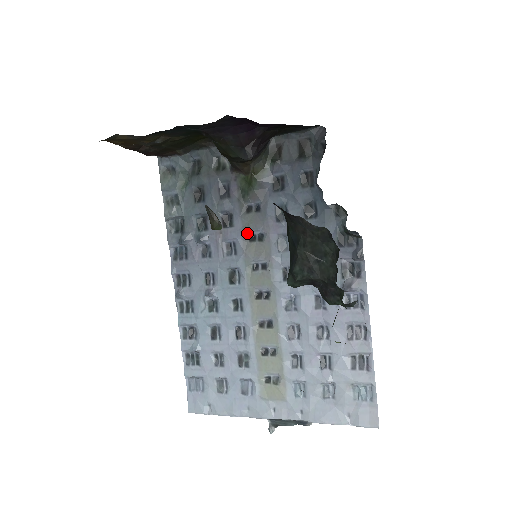
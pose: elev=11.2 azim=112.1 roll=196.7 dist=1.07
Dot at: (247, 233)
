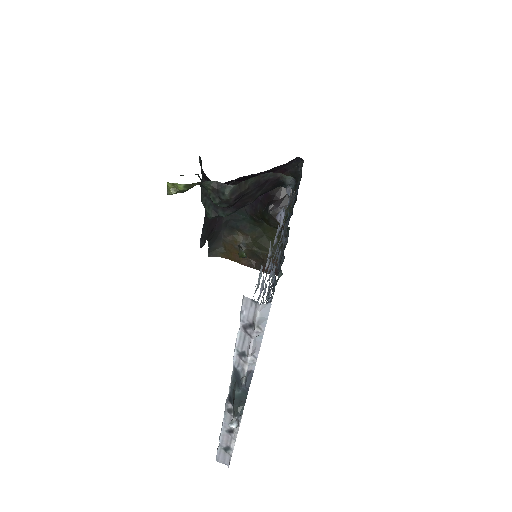
Dot at: (278, 262)
